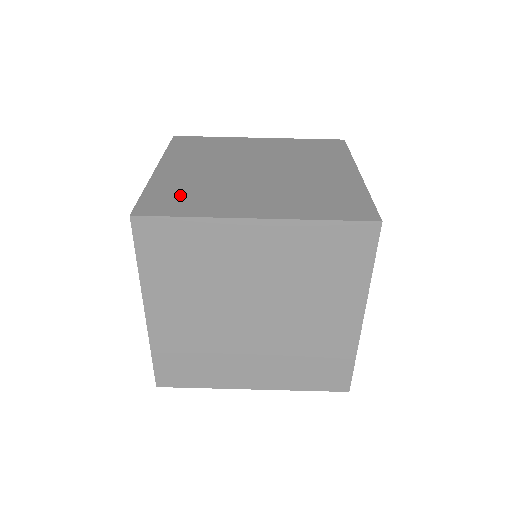
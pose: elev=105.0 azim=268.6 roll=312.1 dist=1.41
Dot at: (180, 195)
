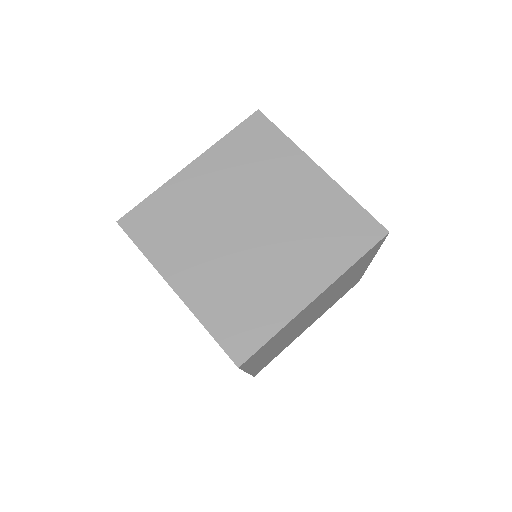
Dot at: (164, 220)
